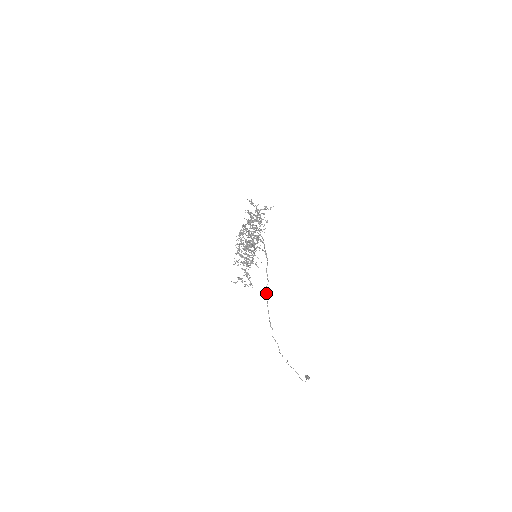
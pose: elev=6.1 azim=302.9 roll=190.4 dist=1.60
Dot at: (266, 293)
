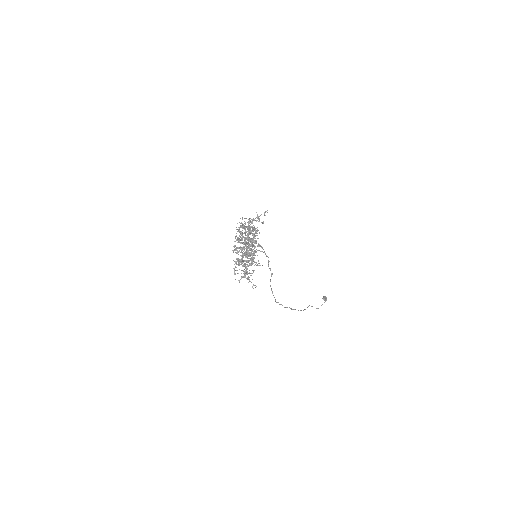
Dot at: occluded
